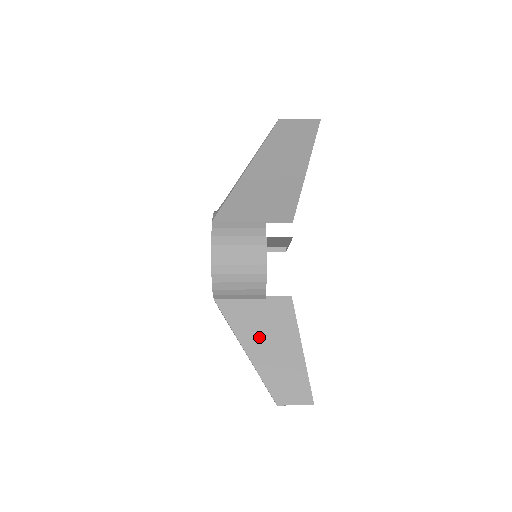
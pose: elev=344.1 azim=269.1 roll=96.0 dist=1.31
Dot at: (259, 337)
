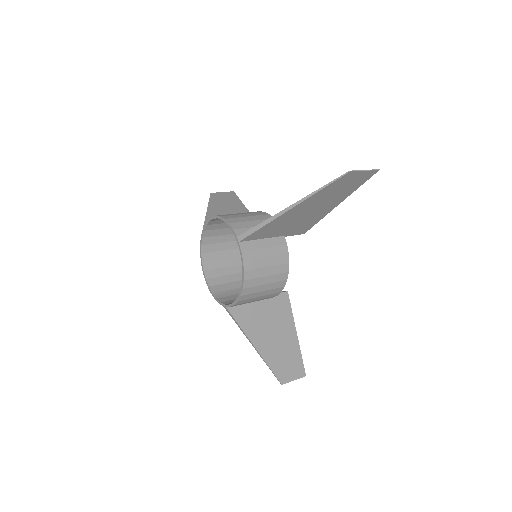
Dot at: (266, 333)
